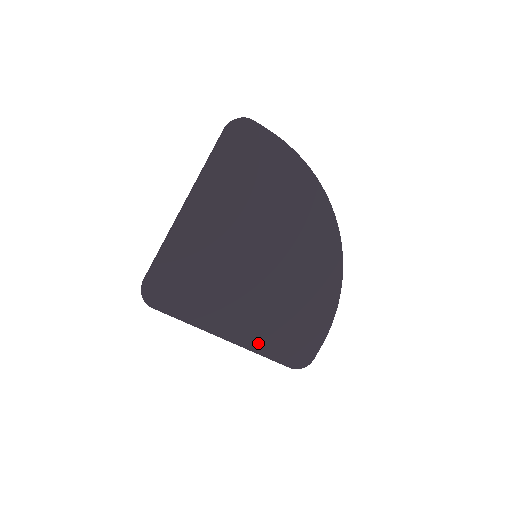
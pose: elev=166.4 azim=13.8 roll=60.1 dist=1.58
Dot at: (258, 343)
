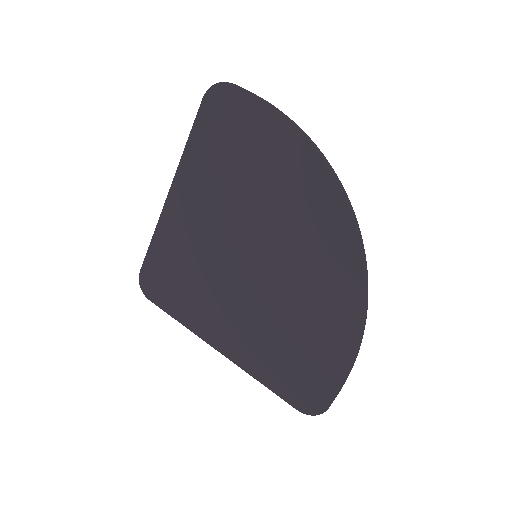
Dot at: (255, 365)
